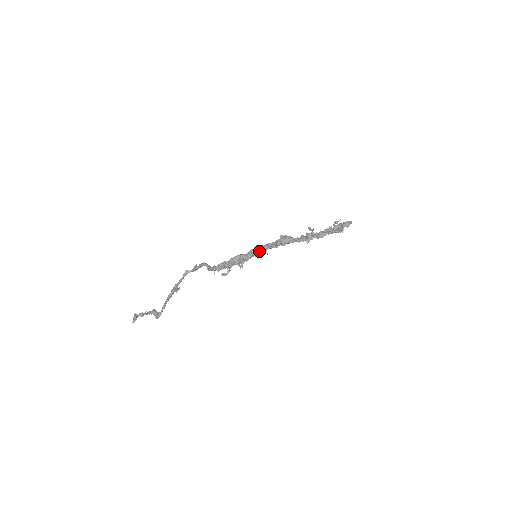
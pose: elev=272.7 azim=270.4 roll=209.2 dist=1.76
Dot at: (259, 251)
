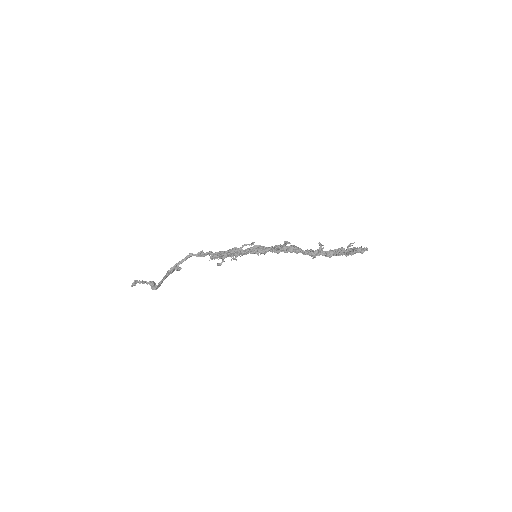
Dot at: (255, 249)
